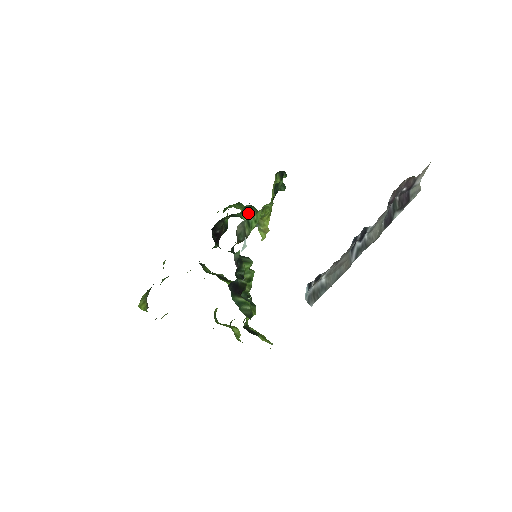
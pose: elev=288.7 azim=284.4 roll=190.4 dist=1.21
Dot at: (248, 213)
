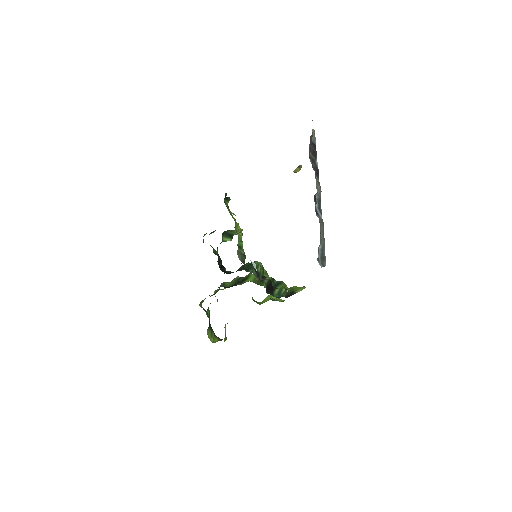
Dot at: (226, 236)
